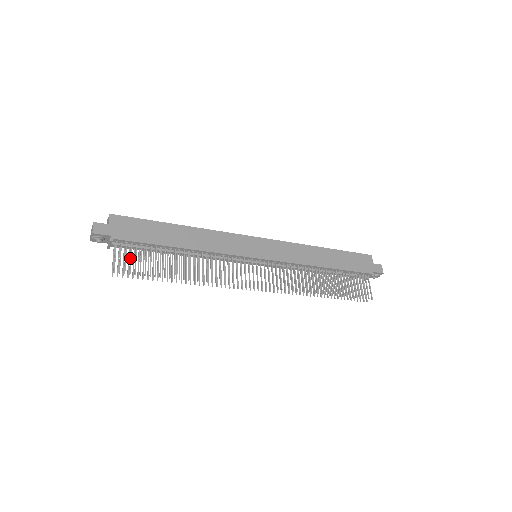
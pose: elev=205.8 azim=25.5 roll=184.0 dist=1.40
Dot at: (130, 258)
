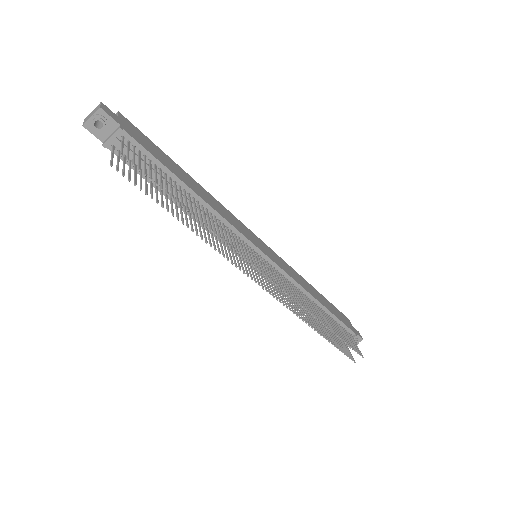
Dot at: (139, 159)
